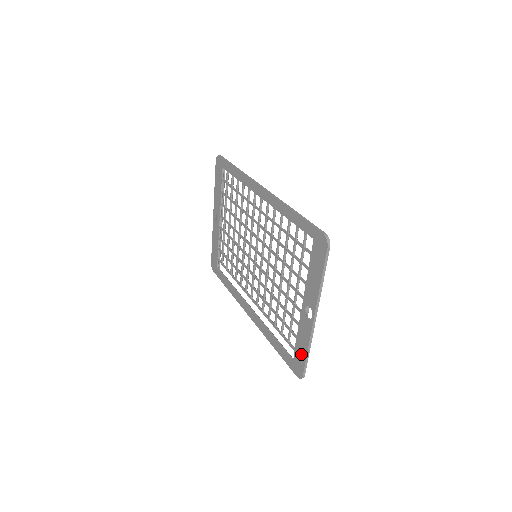
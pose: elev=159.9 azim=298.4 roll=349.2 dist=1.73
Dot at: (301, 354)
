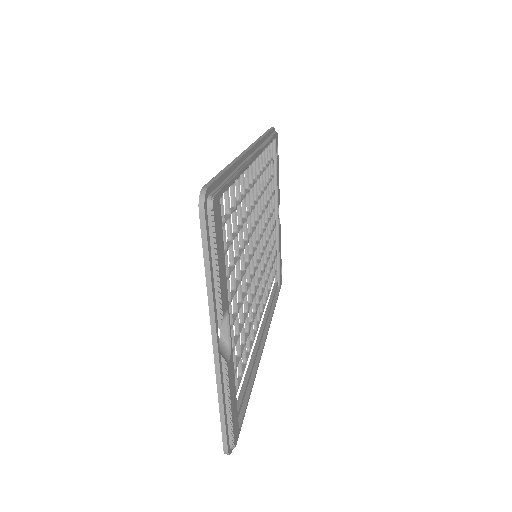
Dot at: occluded
